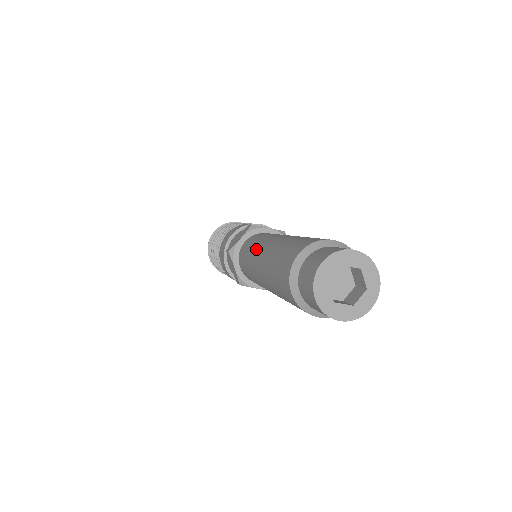
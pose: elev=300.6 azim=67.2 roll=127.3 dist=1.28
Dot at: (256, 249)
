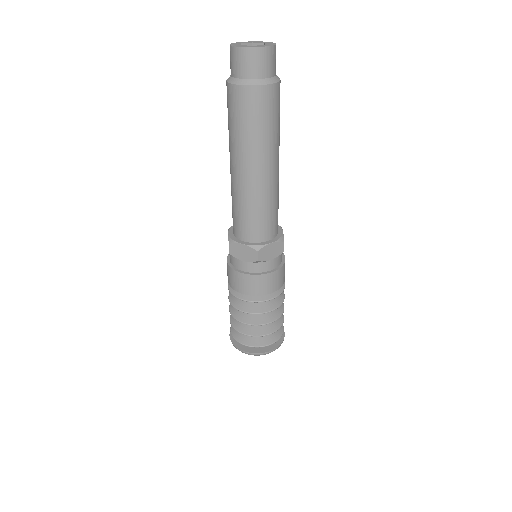
Dot at: occluded
